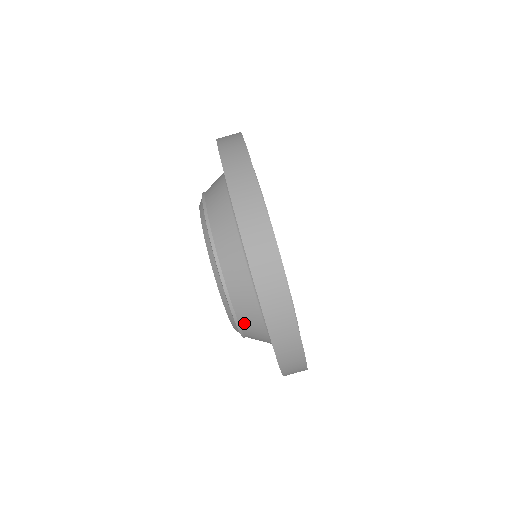
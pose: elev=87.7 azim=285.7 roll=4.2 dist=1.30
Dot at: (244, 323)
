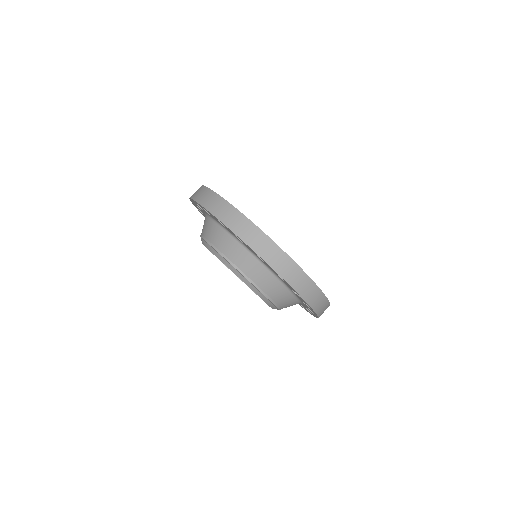
Dot at: (278, 300)
